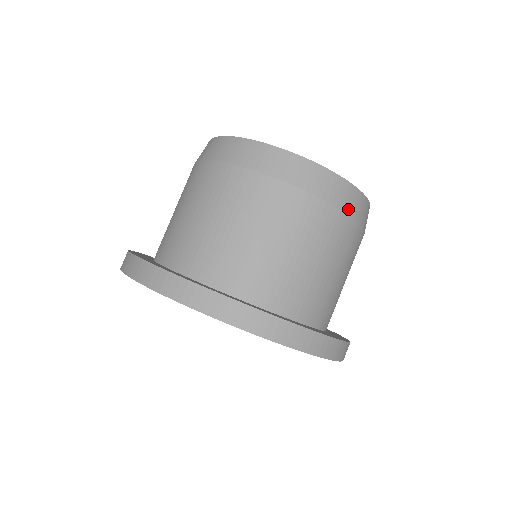
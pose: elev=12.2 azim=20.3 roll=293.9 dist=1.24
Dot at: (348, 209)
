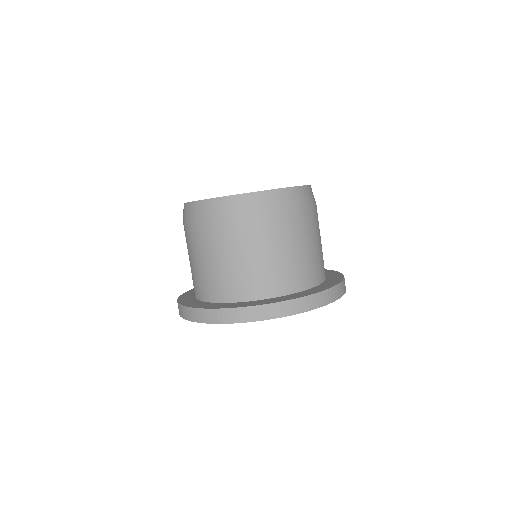
Dot at: (233, 214)
